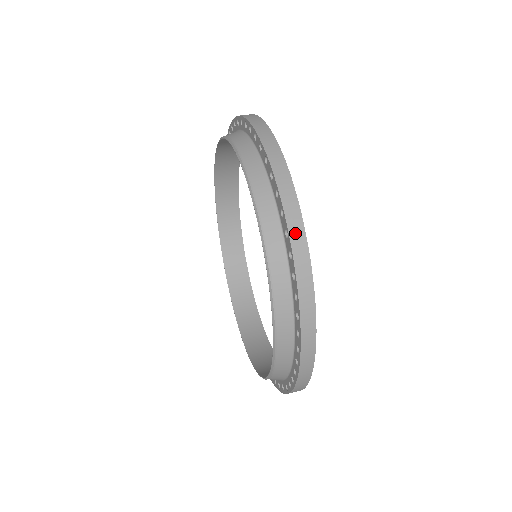
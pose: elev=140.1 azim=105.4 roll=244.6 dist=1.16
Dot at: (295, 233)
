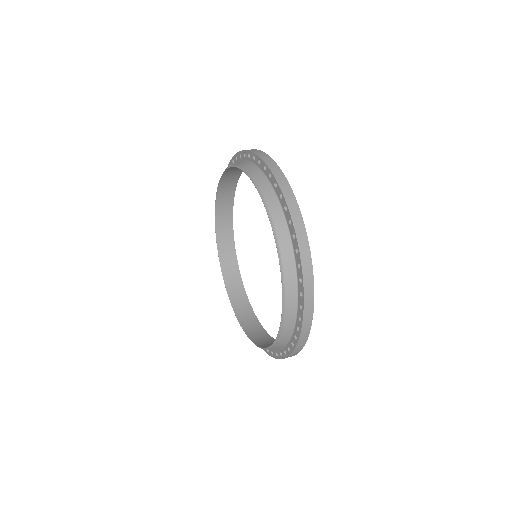
Dot at: (300, 236)
